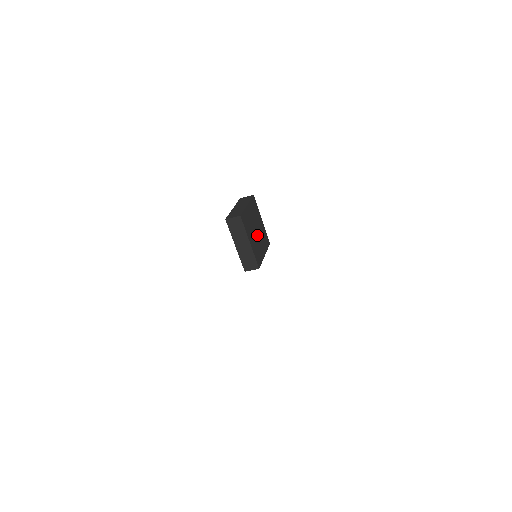
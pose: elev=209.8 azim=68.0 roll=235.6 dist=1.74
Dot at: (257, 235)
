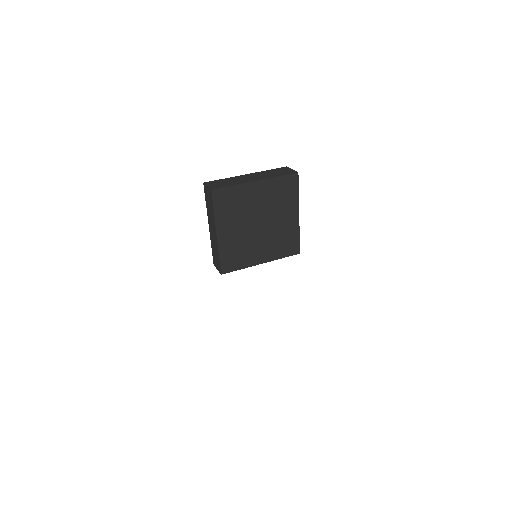
Dot at: (257, 230)
